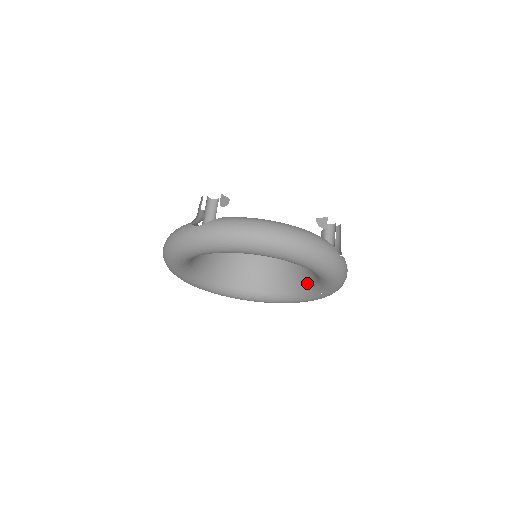
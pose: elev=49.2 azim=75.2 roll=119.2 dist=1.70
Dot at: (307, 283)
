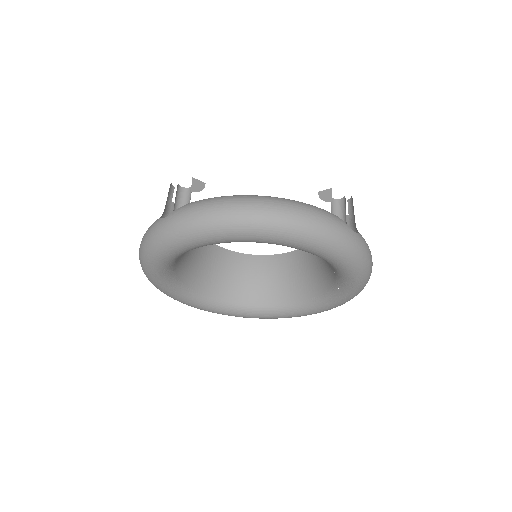
Dot at: (326, 282)
